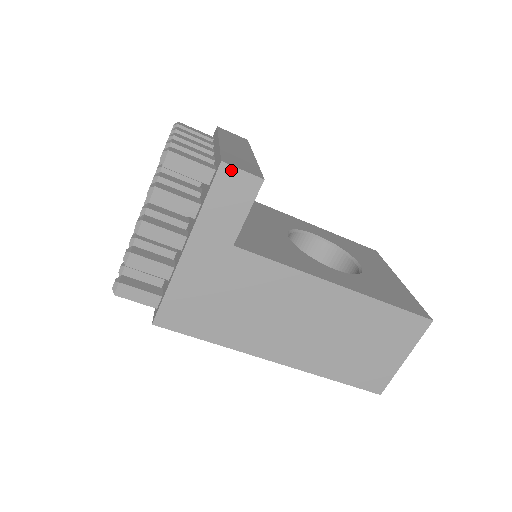
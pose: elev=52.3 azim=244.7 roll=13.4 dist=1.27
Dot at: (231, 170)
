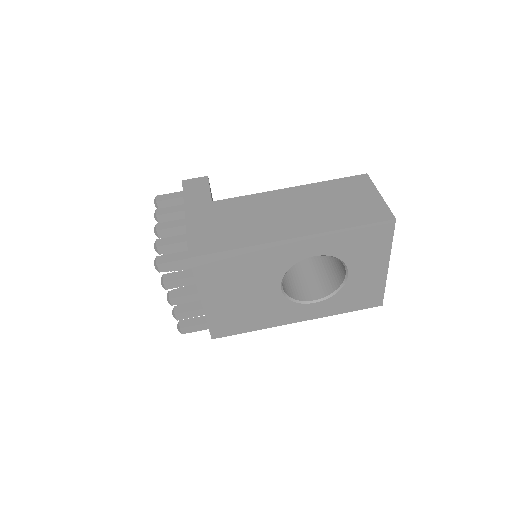
Dot at: (189, 181)
